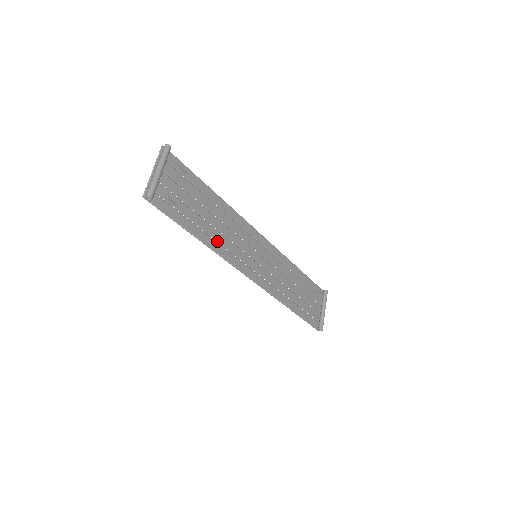
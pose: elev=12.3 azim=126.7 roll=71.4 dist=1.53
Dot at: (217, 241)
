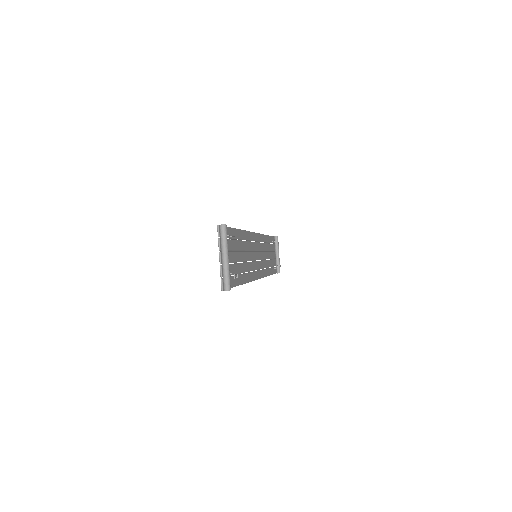
Dot at: occluded
